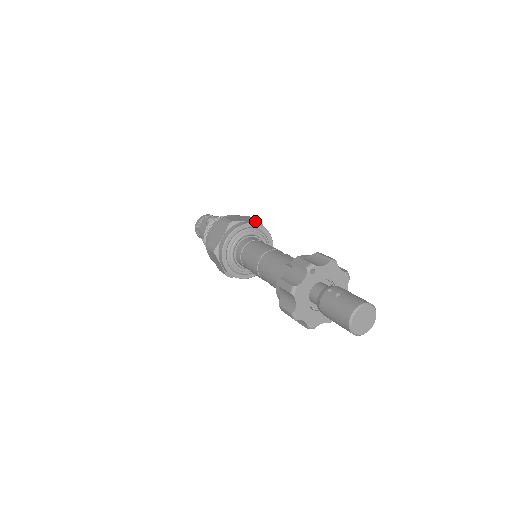
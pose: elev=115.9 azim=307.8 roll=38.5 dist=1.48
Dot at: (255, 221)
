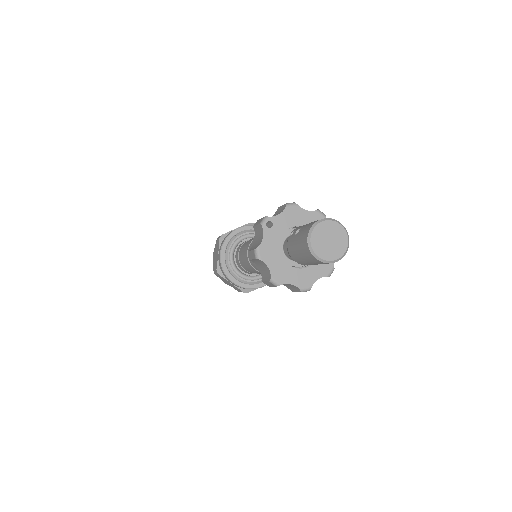
Dot at: occluded
